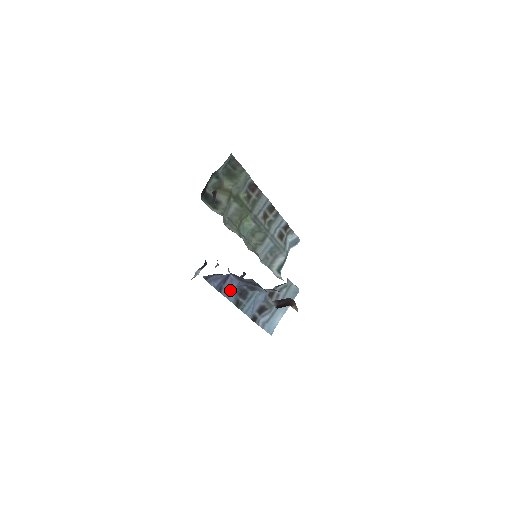
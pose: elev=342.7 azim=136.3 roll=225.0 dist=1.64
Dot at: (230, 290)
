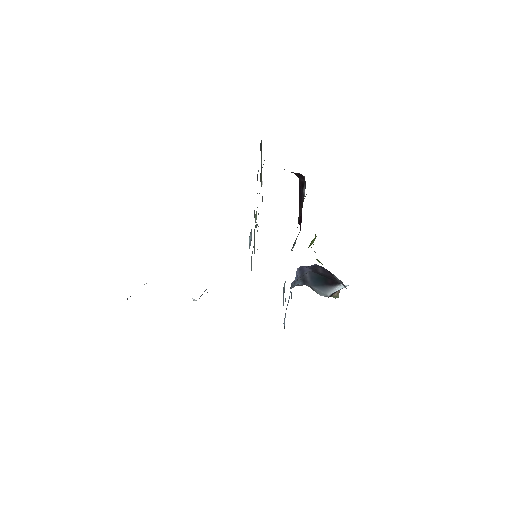
Dot at: occluded
